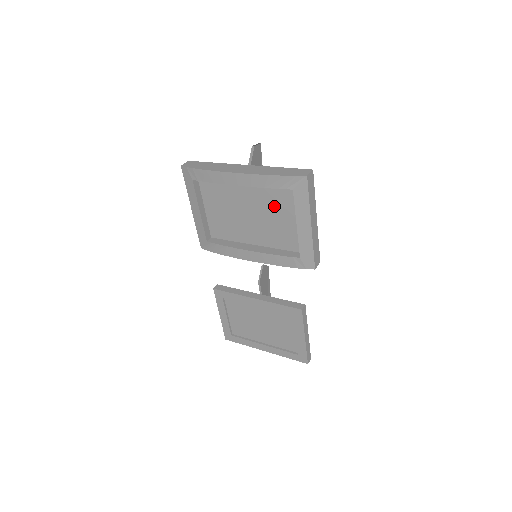
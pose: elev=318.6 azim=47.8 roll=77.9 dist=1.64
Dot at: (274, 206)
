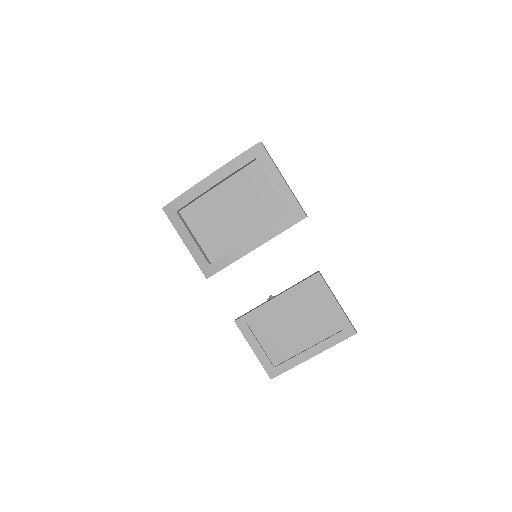
Dot at: (249, 189)
